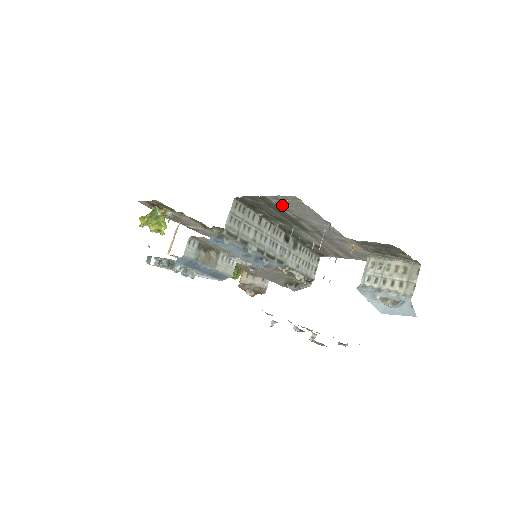
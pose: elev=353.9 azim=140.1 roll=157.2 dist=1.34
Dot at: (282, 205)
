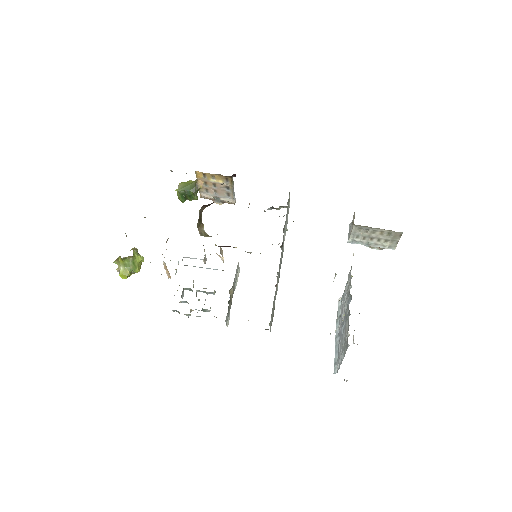
Dot at: occluded
